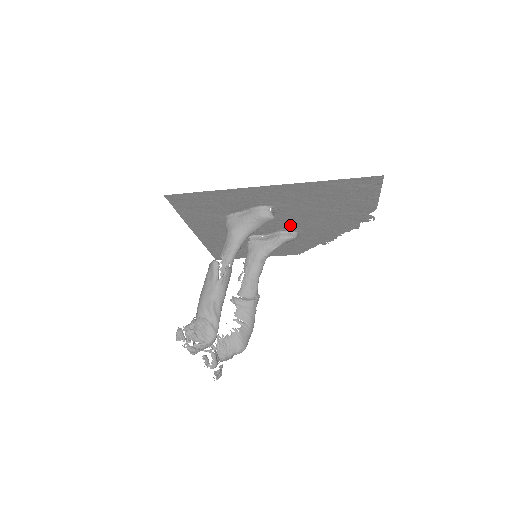
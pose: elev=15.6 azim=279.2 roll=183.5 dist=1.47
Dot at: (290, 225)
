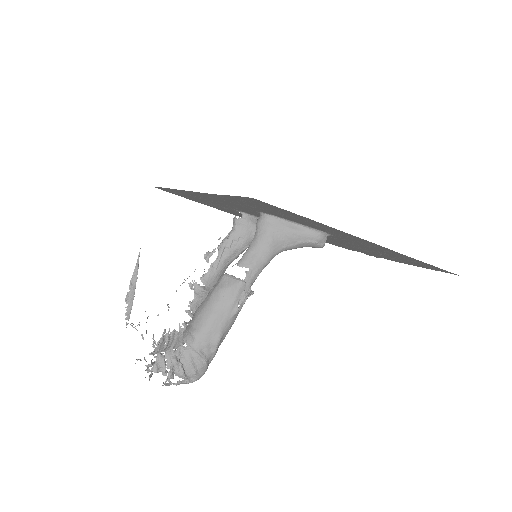
Dot at: occluded
